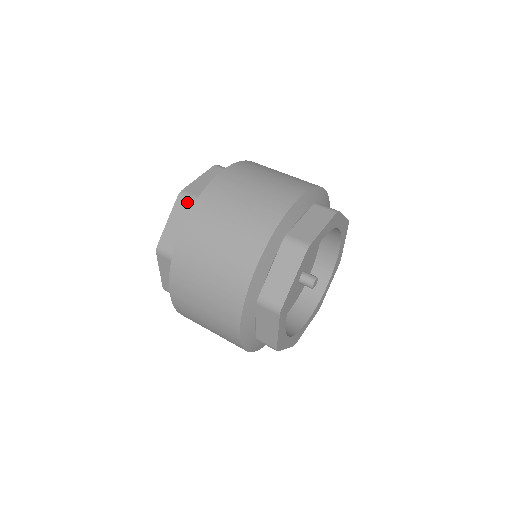
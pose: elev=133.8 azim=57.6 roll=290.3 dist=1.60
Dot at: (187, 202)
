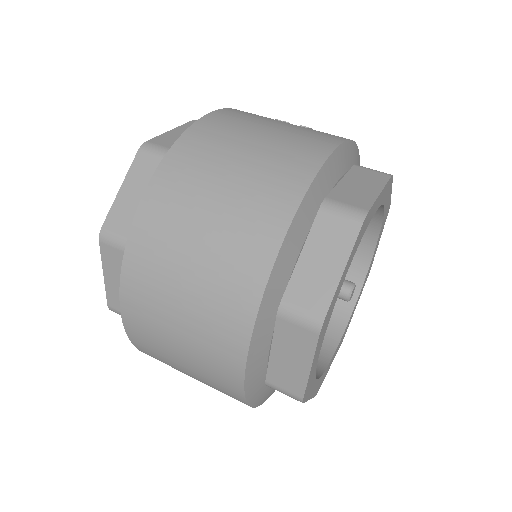
Dot at: (115, 250)
